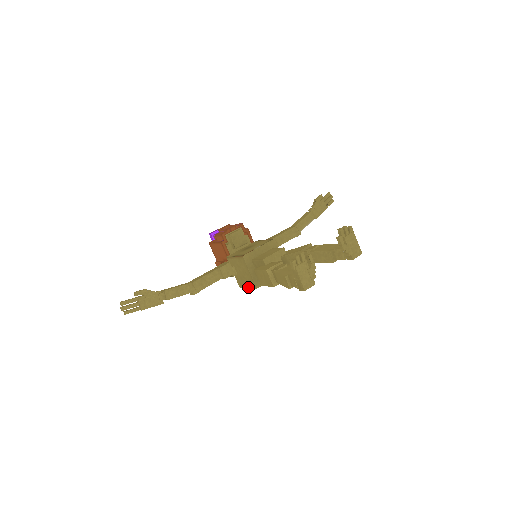
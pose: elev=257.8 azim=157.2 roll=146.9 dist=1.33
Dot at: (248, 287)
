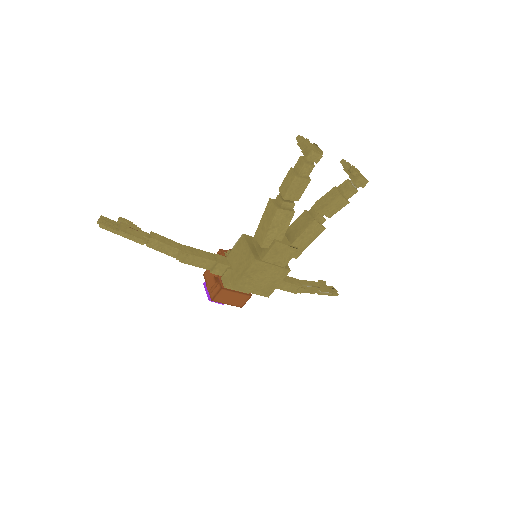
Dot at: (244, 272)
